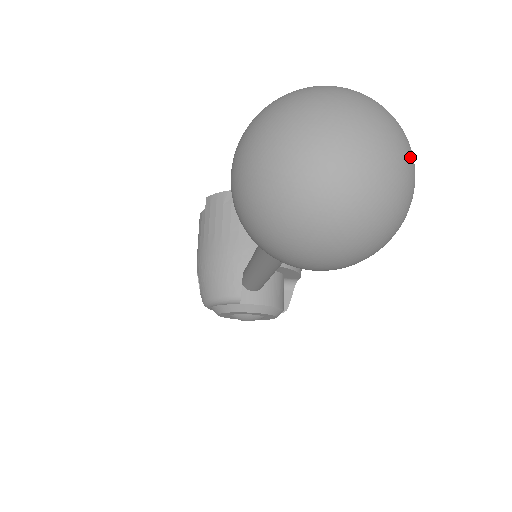
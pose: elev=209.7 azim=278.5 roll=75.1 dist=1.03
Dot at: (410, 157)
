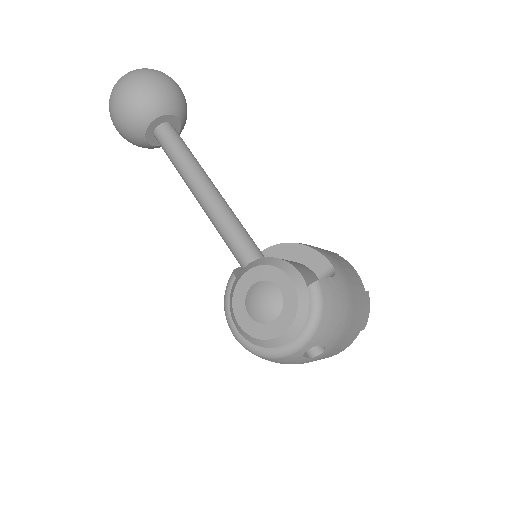
Dot at: occluded
